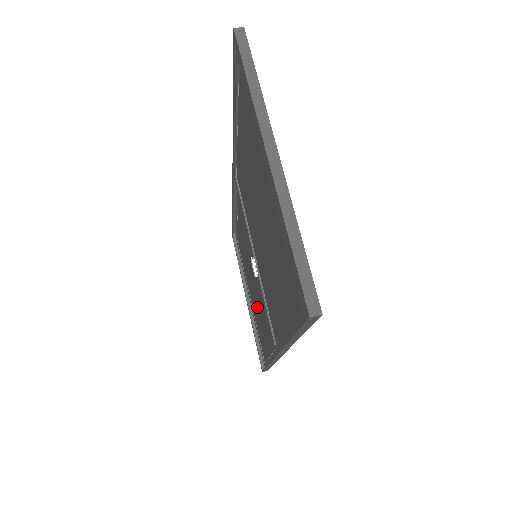
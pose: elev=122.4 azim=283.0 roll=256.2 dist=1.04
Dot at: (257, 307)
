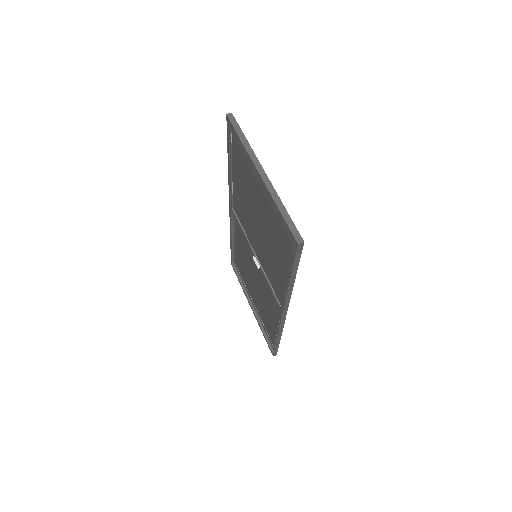
Dot at: (261, 302)
